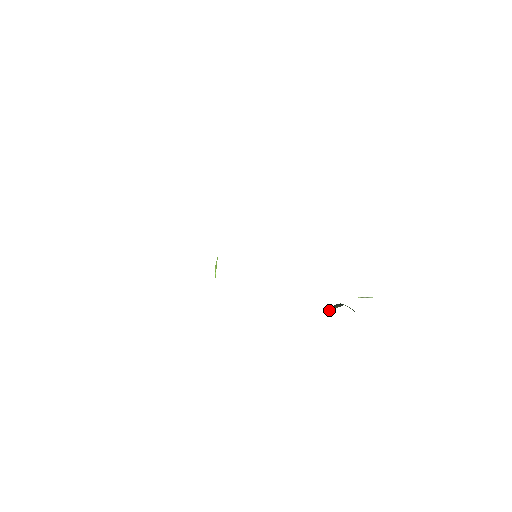
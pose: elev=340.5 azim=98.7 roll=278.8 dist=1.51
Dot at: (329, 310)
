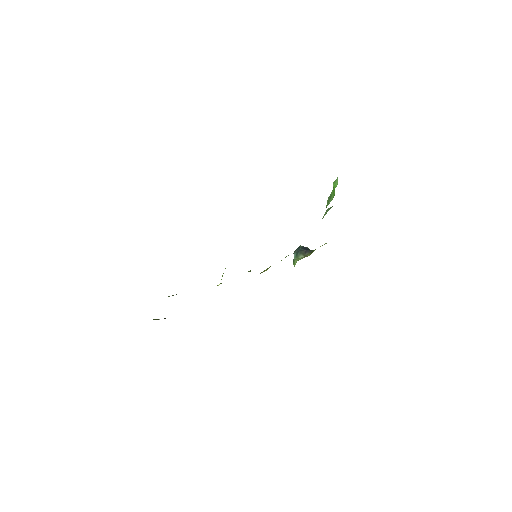
Dot at: (297, 259)
